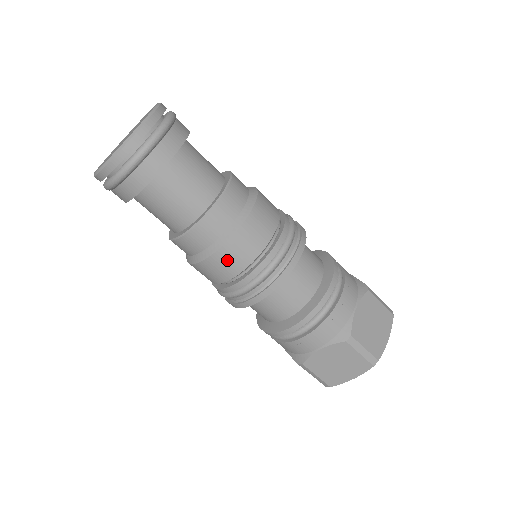
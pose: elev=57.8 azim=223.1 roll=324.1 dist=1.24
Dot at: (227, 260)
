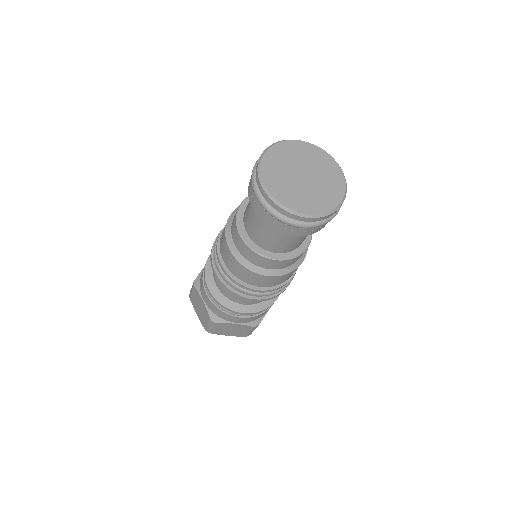
Dot at: (229, 259)
